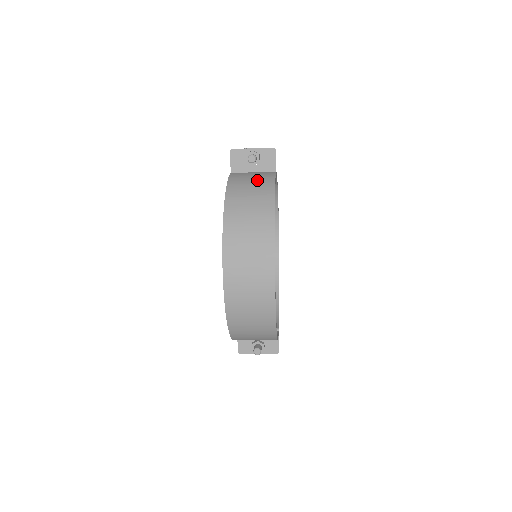
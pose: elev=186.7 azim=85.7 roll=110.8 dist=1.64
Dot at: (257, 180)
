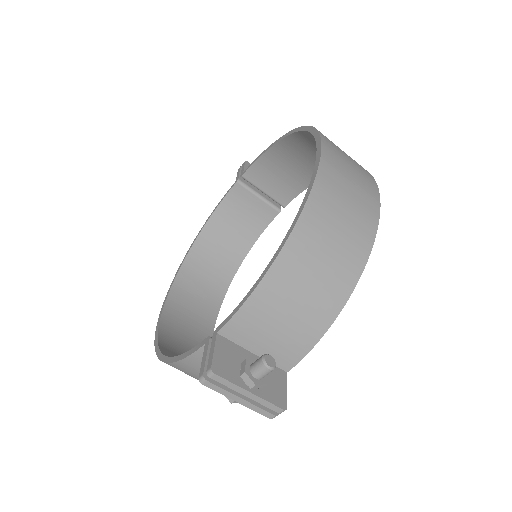
Dot at: occluded
